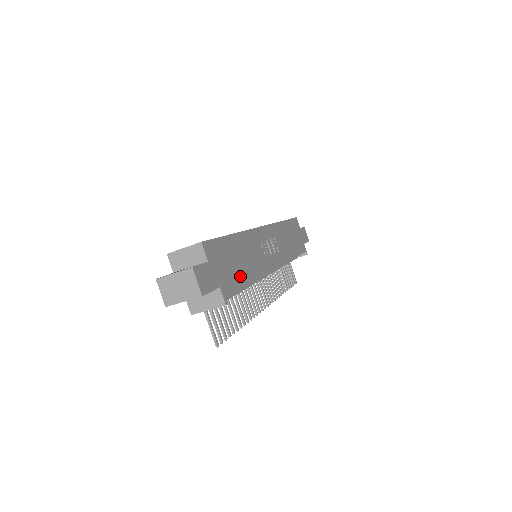
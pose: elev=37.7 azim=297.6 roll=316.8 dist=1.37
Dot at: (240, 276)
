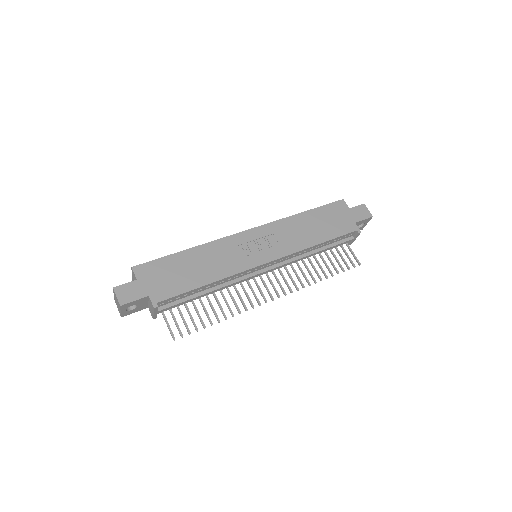
Dot at: (187, 282)
